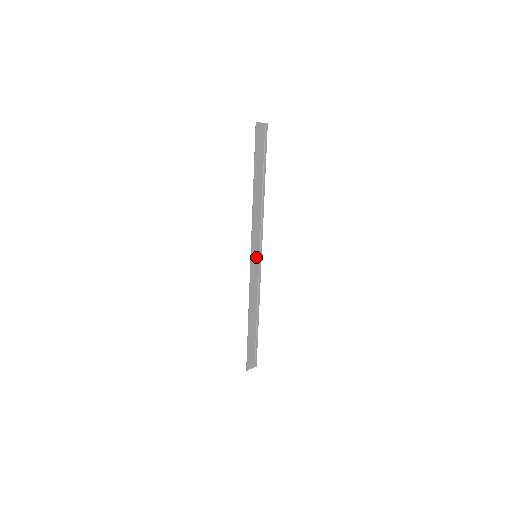
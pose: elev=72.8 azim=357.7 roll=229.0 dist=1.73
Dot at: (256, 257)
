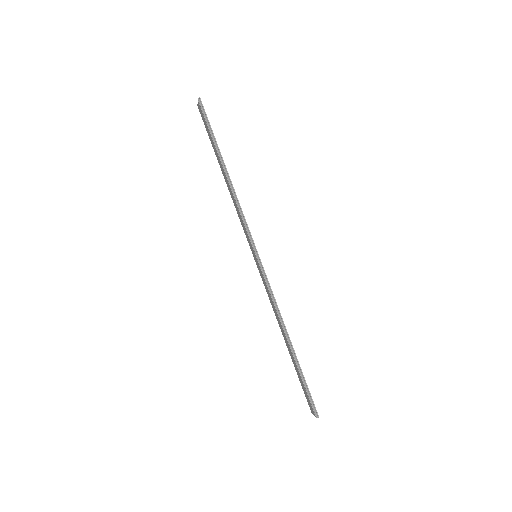
Dot at: (256, 257)
